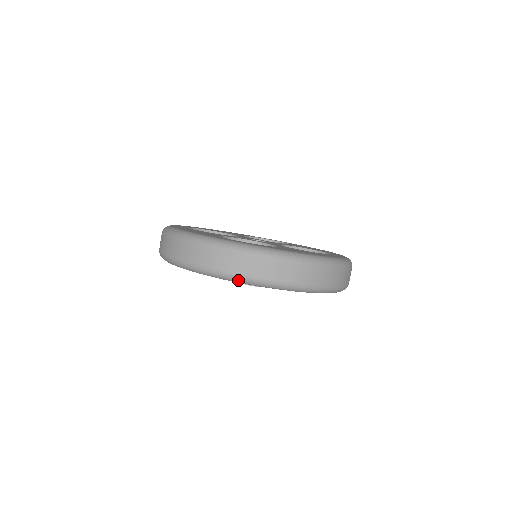
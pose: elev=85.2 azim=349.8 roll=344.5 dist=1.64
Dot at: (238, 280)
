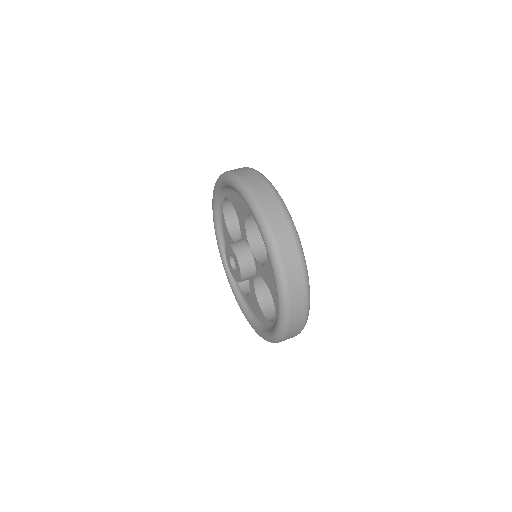
Dot at: (263, 225)
